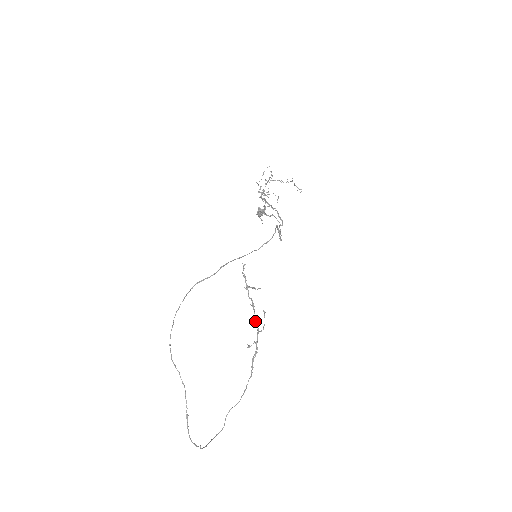
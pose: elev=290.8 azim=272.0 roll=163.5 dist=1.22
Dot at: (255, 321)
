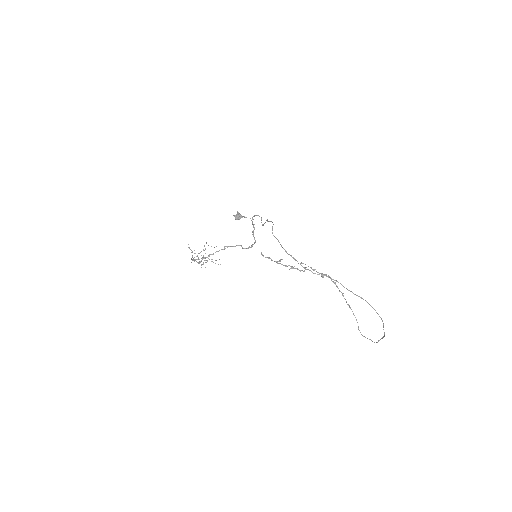
Dot at: occluded
